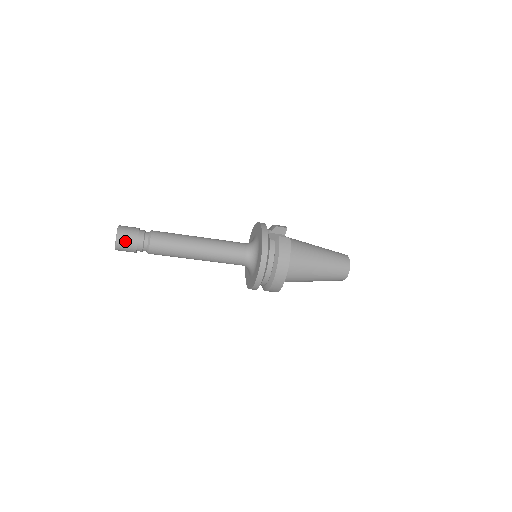
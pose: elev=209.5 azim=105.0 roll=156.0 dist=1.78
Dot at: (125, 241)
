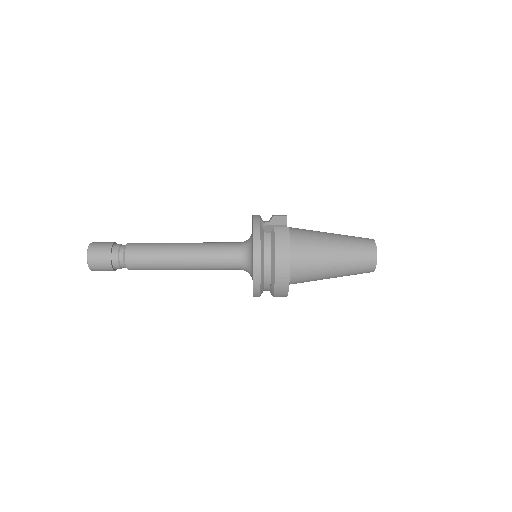
Dot at: (97, 259)
